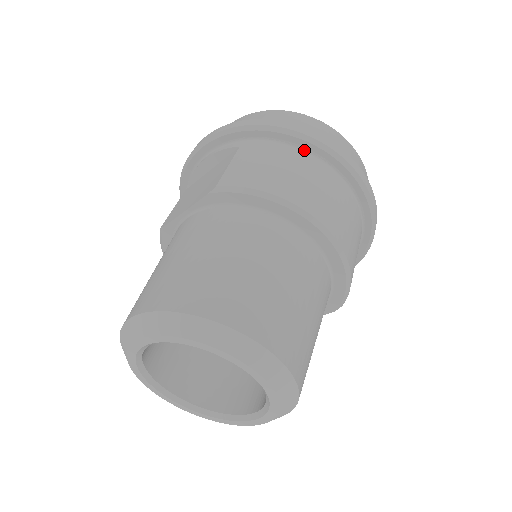
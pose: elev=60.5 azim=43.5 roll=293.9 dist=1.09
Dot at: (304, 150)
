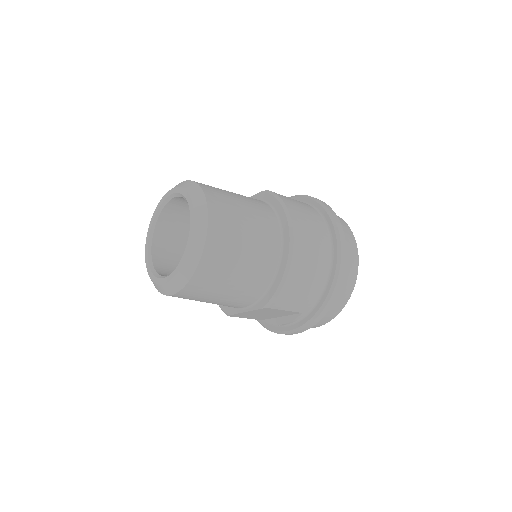
Dot at: (325, 221)
